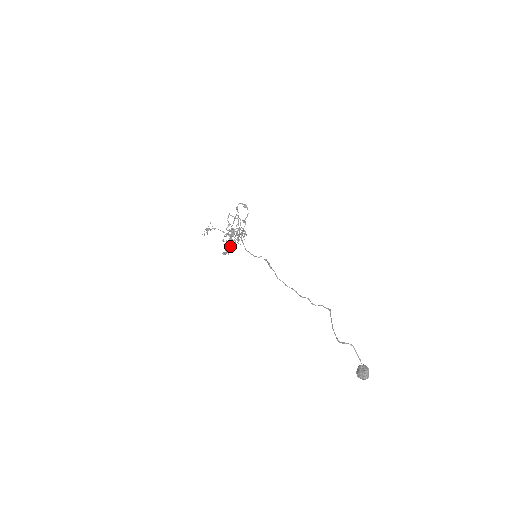
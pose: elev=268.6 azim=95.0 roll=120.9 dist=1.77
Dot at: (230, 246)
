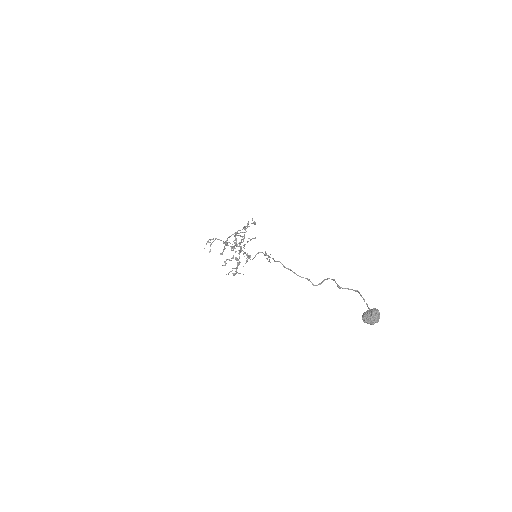
Dot at: occluded
